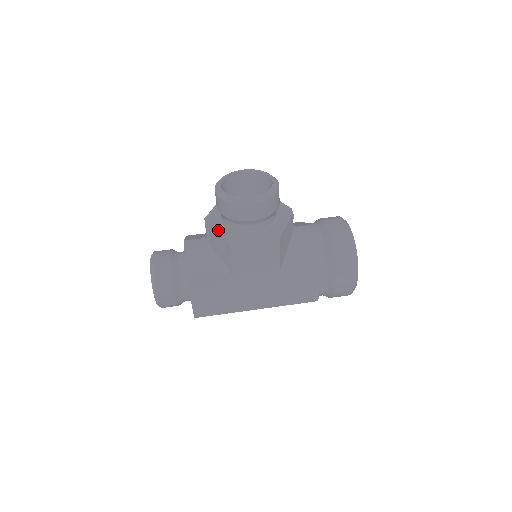
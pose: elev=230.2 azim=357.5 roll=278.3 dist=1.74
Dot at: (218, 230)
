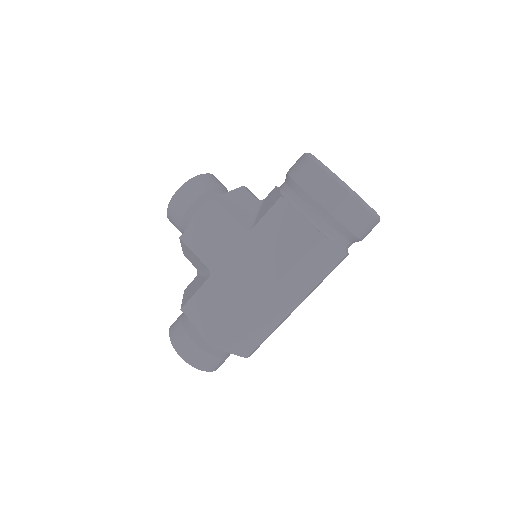
Dot at: occluded
